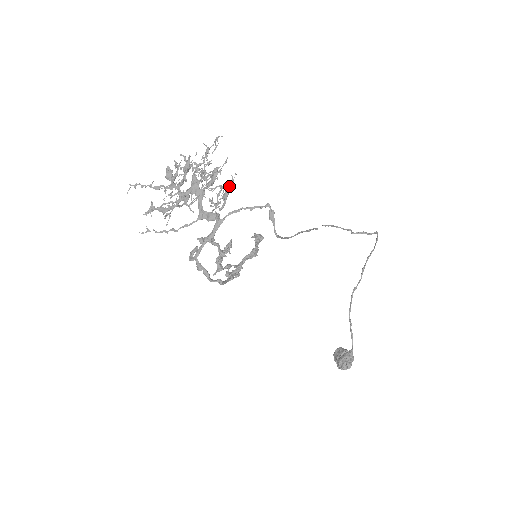
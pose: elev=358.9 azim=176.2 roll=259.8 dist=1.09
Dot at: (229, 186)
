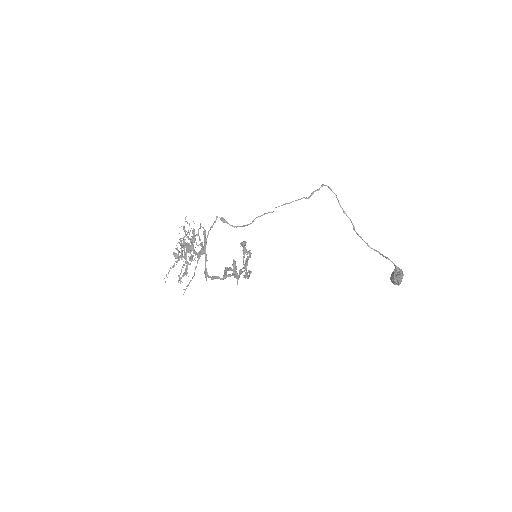
Dot at: (203, 232)
